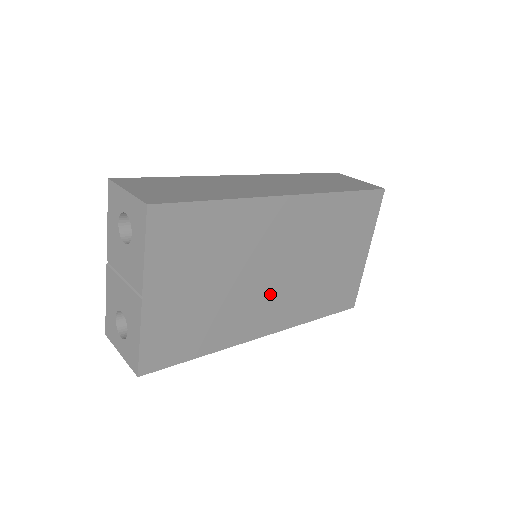
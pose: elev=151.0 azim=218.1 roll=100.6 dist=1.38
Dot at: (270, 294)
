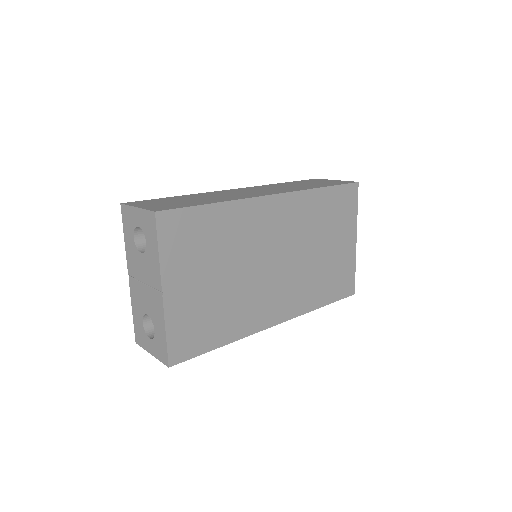
Dot at: (273, 285)
